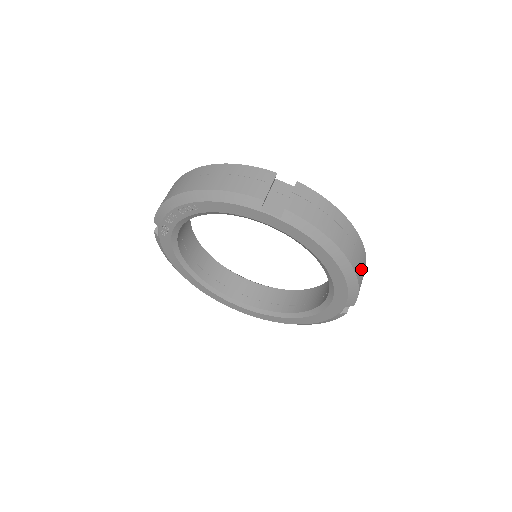
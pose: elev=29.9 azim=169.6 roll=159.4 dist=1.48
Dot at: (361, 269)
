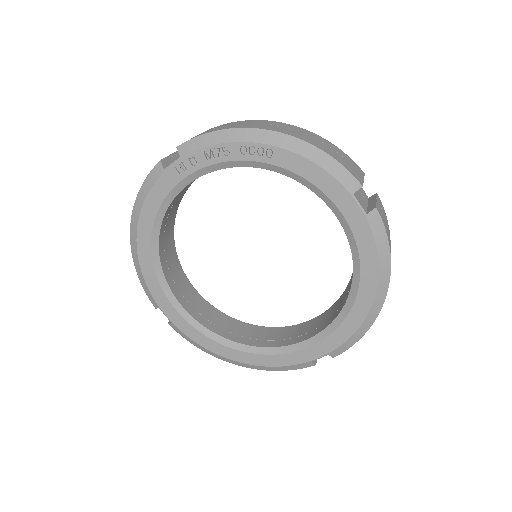
Dot at: occluded
